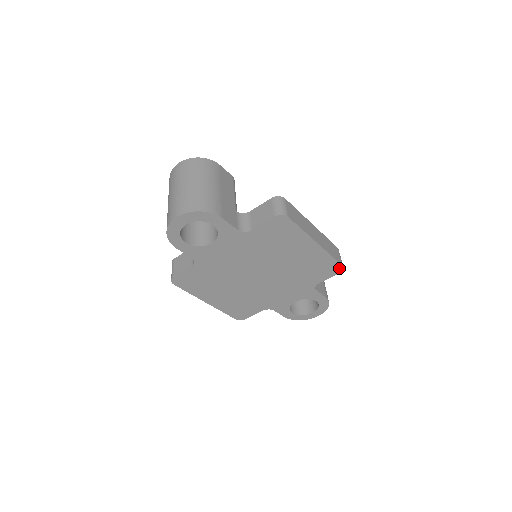
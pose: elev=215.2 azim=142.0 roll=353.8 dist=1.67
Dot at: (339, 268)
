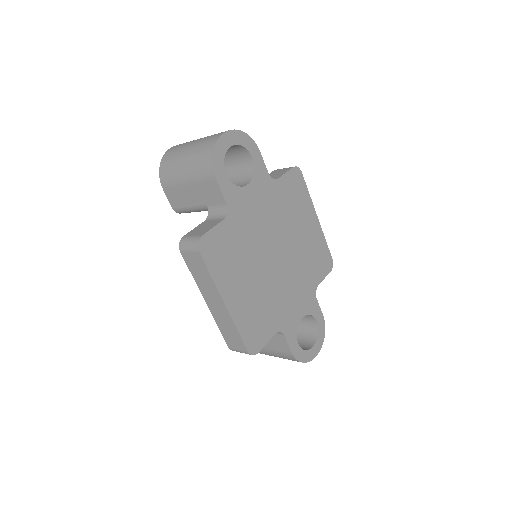
Dot at: (330, 263)
